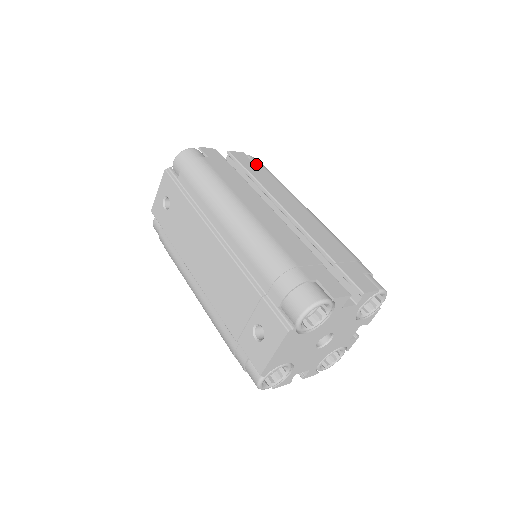
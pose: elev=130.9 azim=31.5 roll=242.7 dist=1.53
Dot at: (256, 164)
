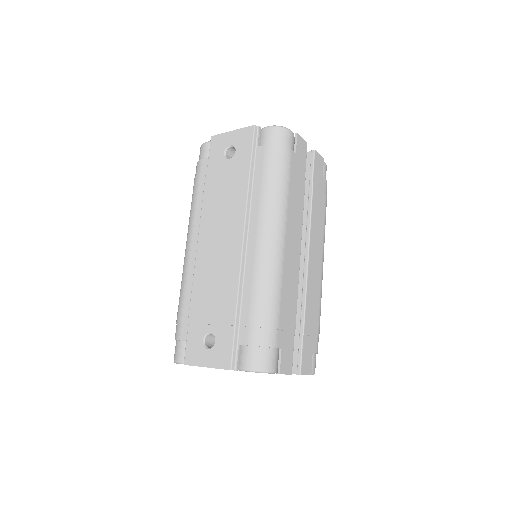
Dot at: (323, 180)
